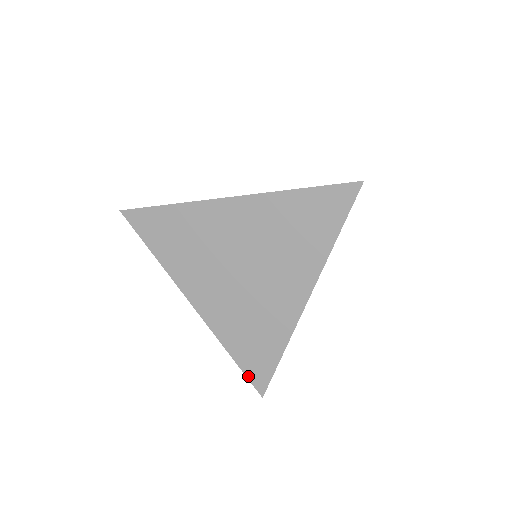
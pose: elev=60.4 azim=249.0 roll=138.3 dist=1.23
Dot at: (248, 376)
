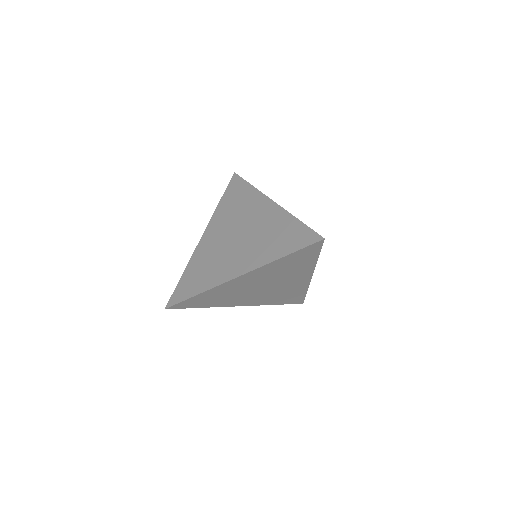
Dot at: (304, 247)
